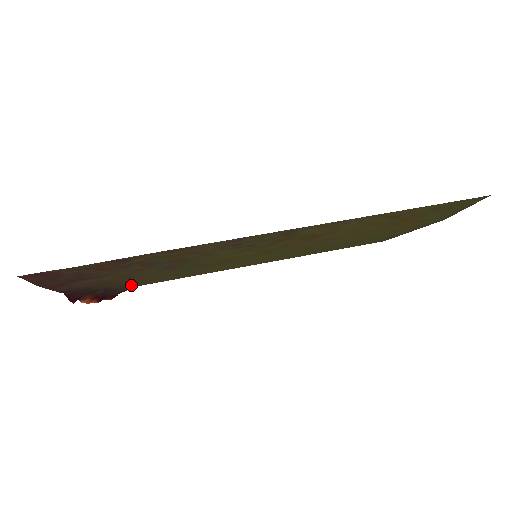
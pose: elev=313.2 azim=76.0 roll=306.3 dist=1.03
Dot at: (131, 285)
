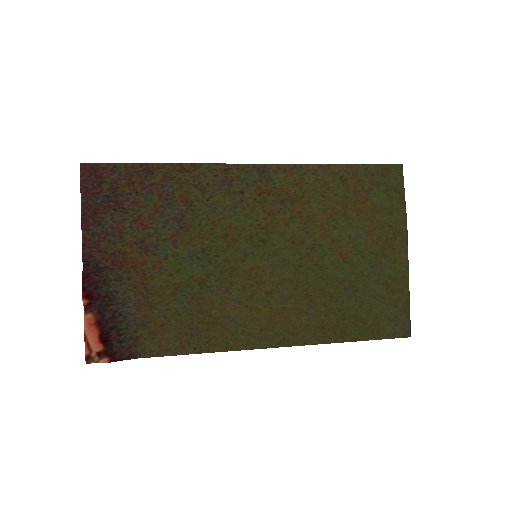
Dot at: (138, 331)
